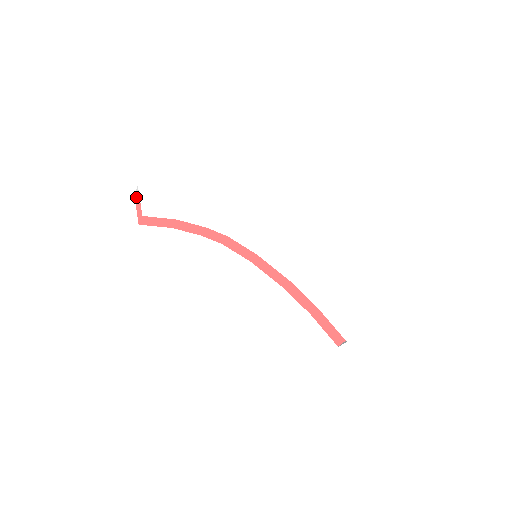
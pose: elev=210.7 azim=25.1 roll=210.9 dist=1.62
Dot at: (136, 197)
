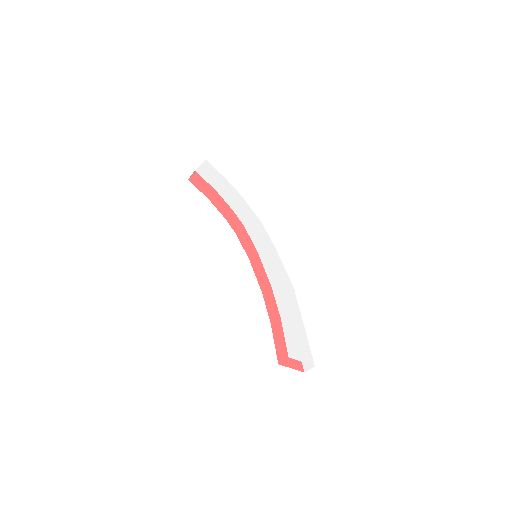
Dot at: occluded
